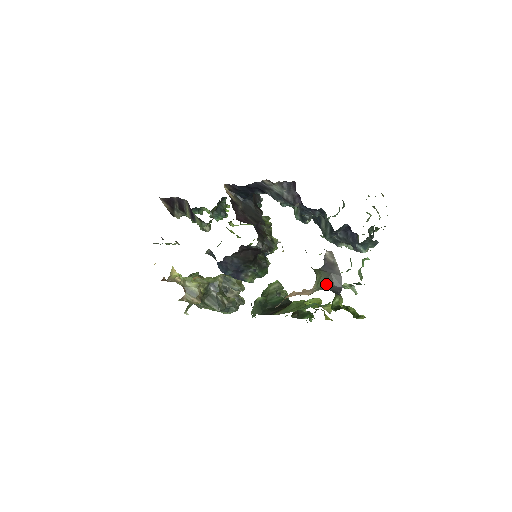
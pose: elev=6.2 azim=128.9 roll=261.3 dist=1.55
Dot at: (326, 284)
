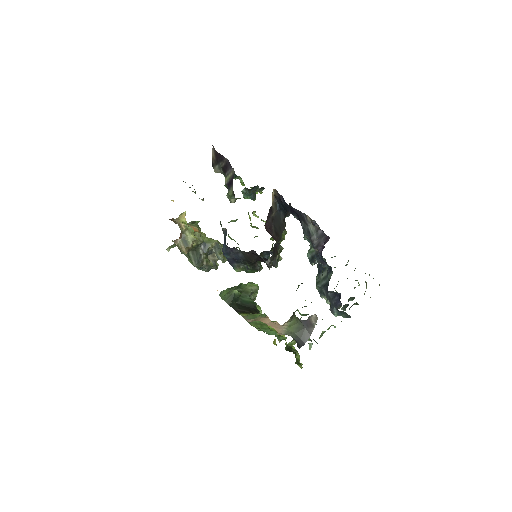
Dot at: (296, 332)
